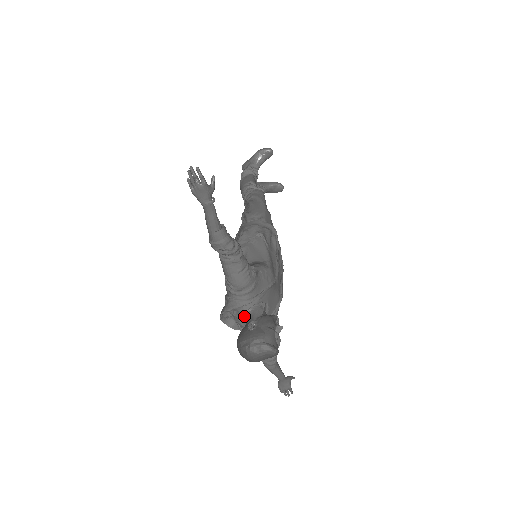
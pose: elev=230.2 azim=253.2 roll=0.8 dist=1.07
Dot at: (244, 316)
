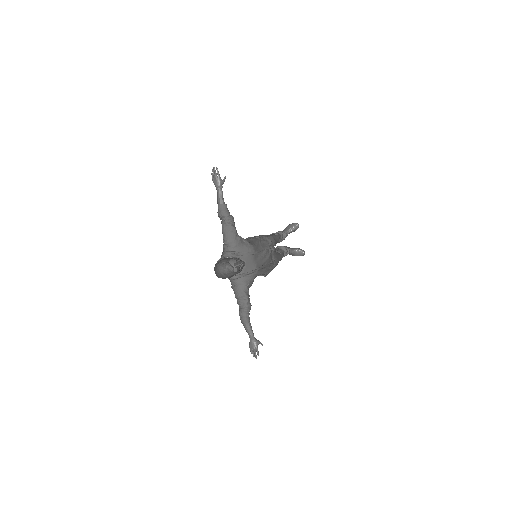
Dot at: occluded
